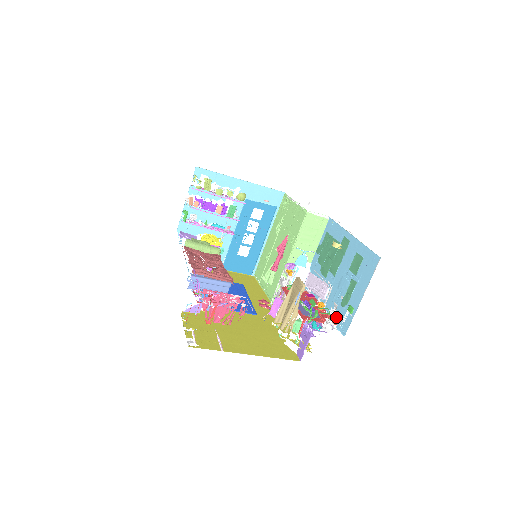
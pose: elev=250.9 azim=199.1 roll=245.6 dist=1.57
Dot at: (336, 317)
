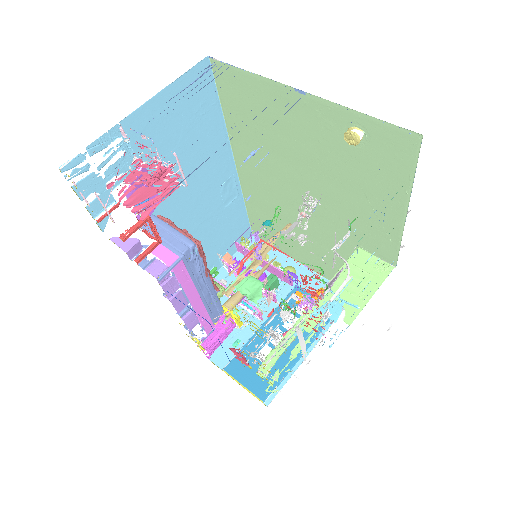
Dot at: occluded
